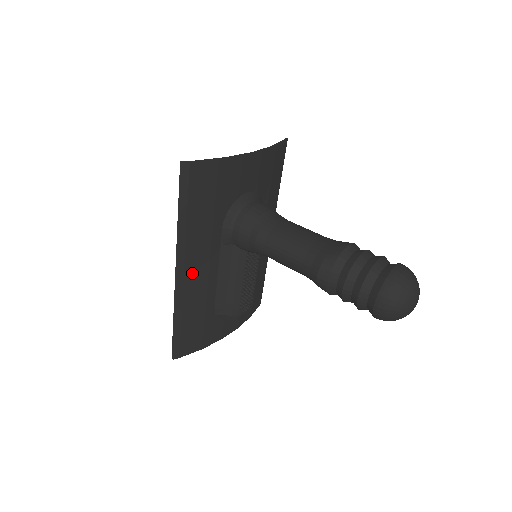
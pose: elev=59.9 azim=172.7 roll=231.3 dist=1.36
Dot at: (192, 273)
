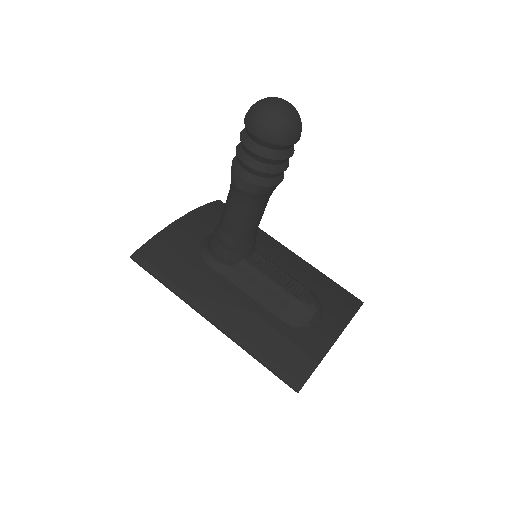
Dot at: (222, 311)
